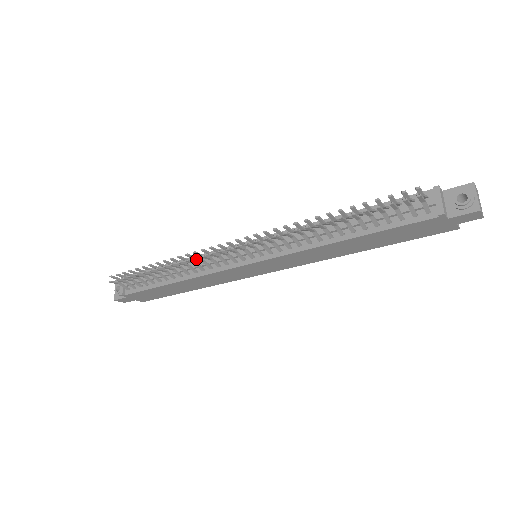
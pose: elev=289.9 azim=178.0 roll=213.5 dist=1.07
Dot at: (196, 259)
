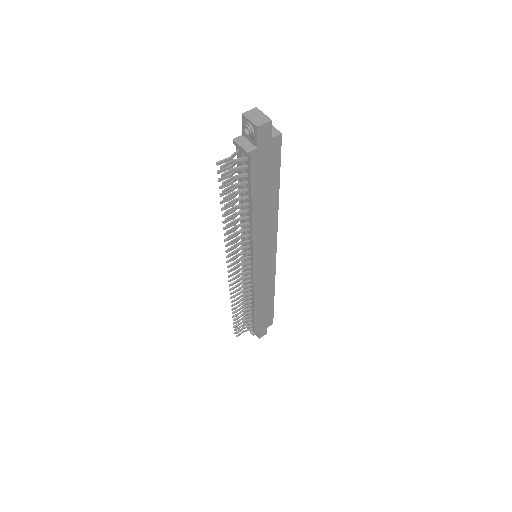
Dot at: (234, 292)
